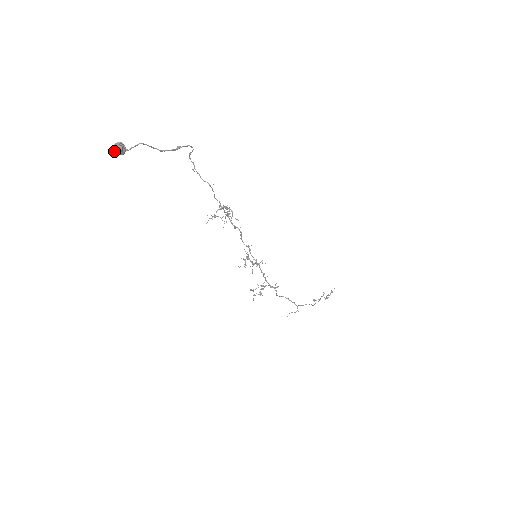
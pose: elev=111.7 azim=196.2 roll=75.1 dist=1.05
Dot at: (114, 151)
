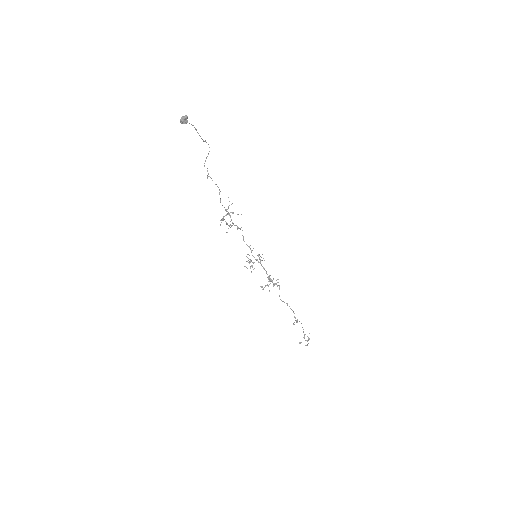
Dot at: (184, 117)
